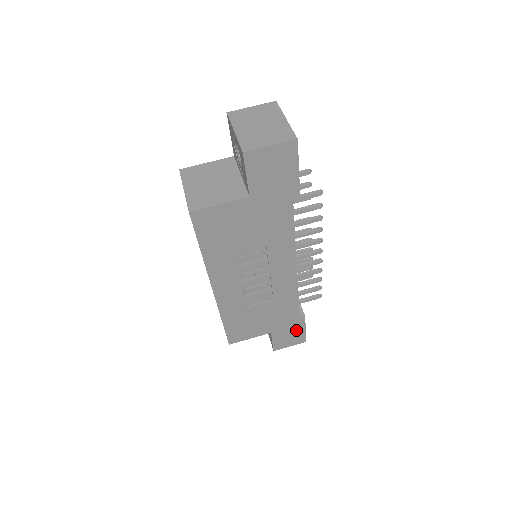
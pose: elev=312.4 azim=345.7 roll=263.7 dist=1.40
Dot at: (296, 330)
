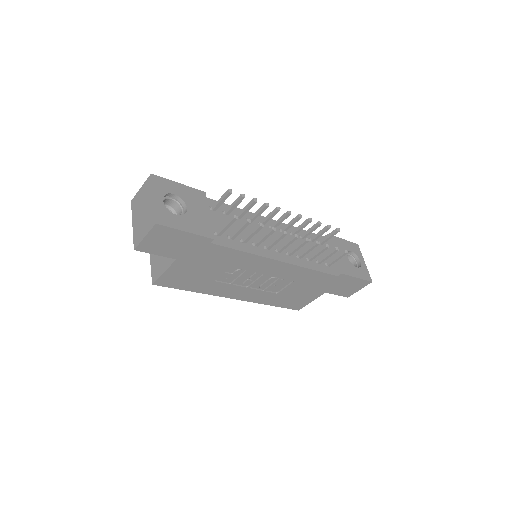
Dot at: (348, 282)
